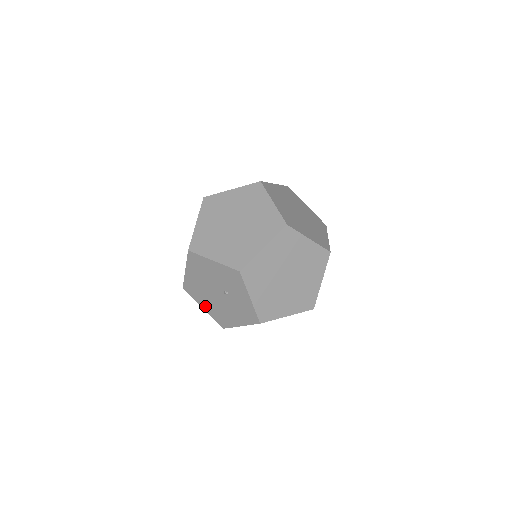
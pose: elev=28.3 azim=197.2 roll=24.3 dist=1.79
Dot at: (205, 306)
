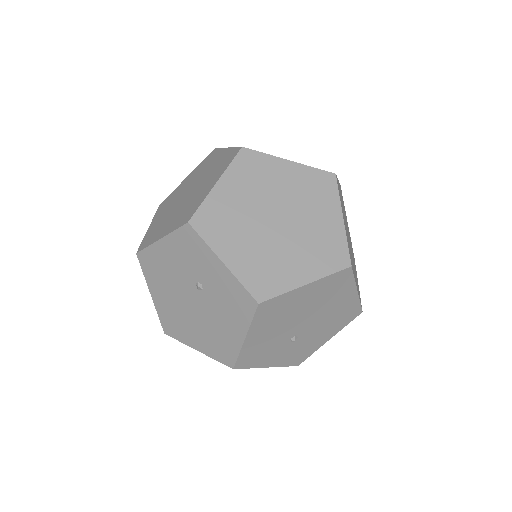
Dot at: (196, 343)
